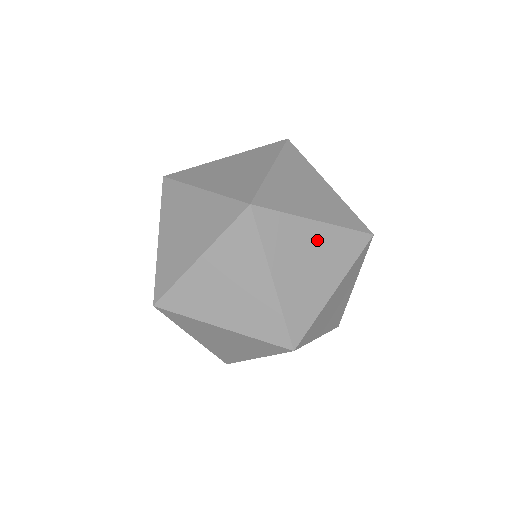
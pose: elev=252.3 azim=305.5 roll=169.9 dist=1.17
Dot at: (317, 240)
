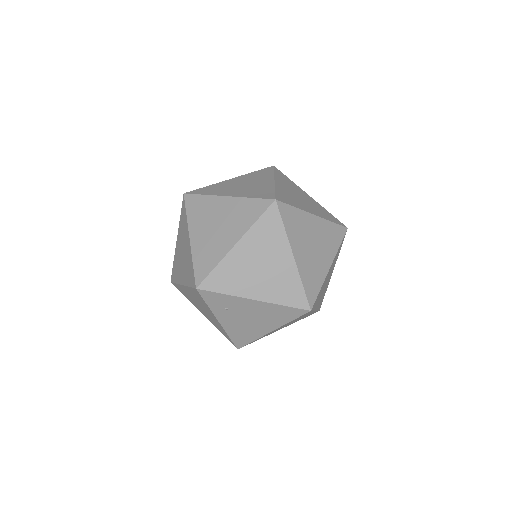
Dot at: (239, 181)
